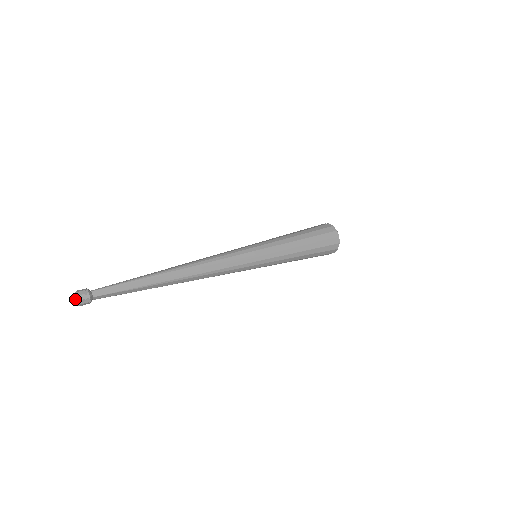
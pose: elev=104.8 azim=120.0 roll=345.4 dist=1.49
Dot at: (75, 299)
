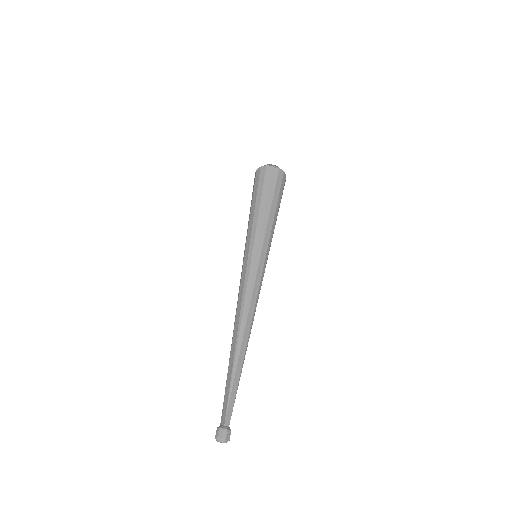
Dot at: occluded
